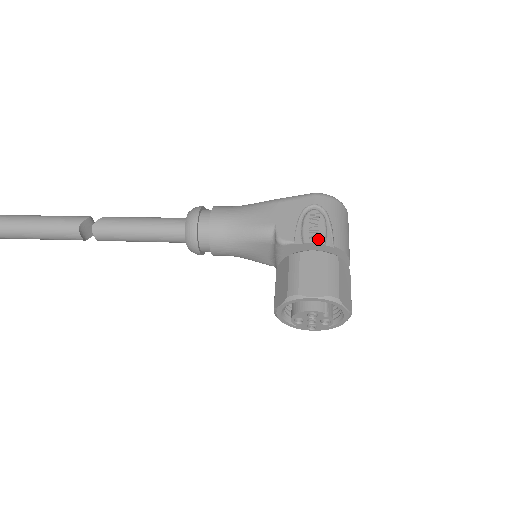
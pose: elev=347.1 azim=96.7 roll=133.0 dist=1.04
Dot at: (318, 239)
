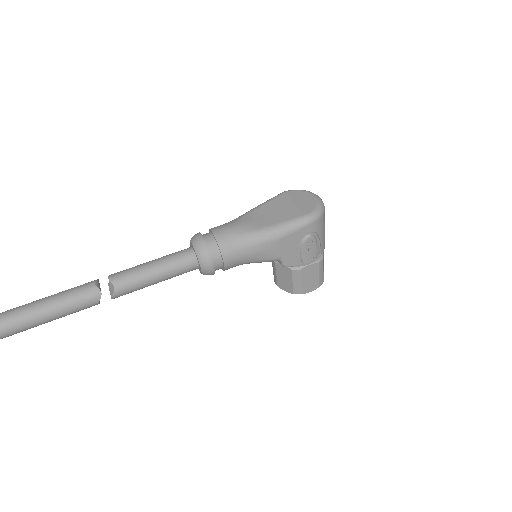
Dot at: (313, 258)
